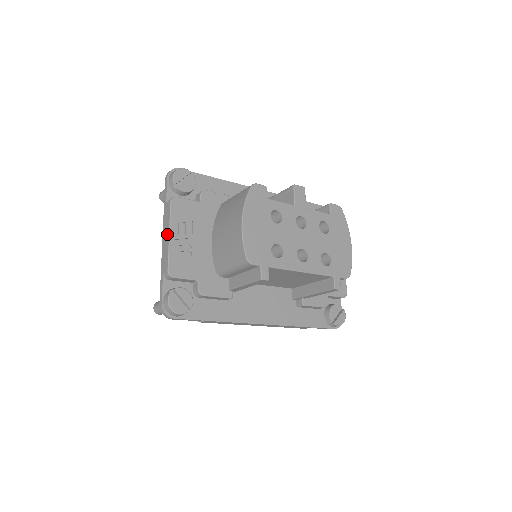
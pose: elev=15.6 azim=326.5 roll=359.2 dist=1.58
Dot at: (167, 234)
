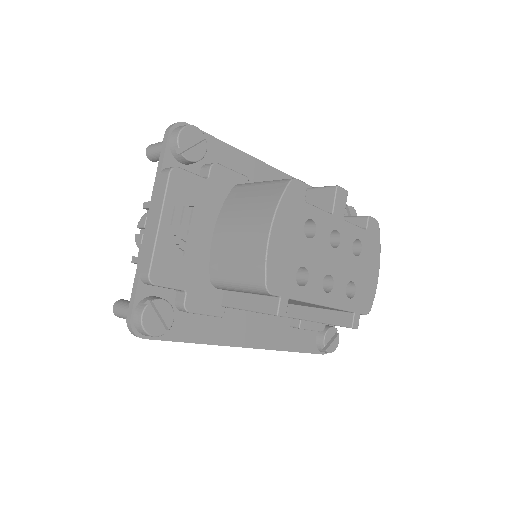
Dot at: (156, 220)
